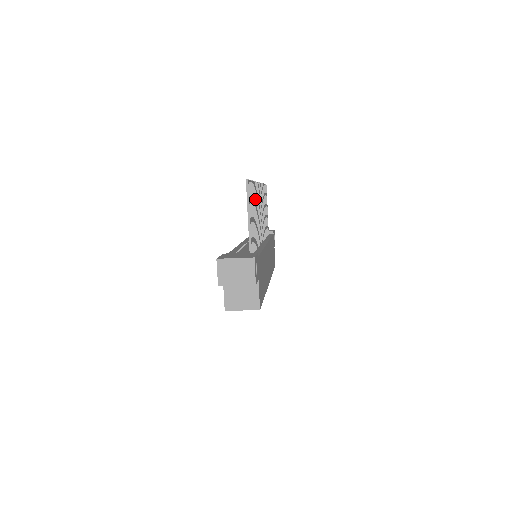
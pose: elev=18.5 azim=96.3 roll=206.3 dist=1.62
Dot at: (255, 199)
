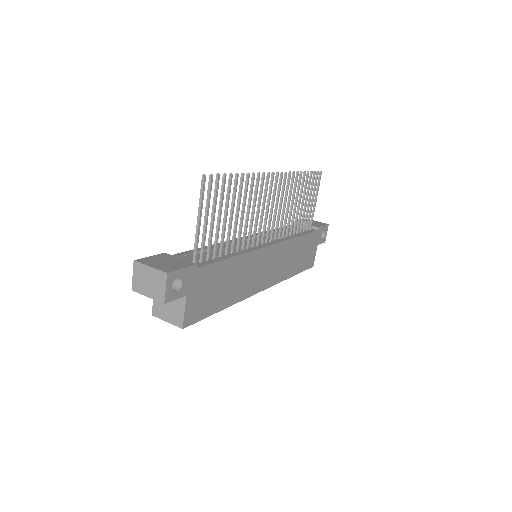
Dot at: (245, 195)
